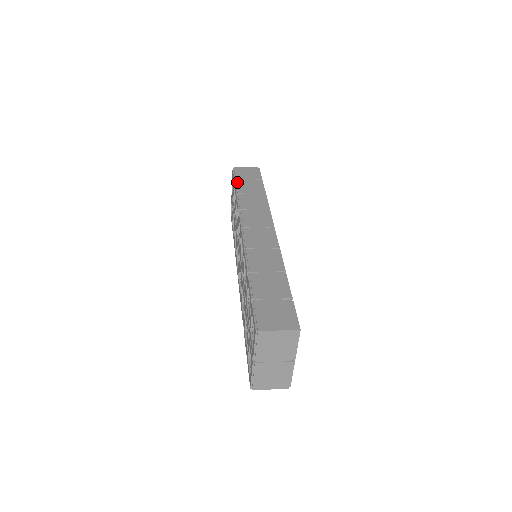
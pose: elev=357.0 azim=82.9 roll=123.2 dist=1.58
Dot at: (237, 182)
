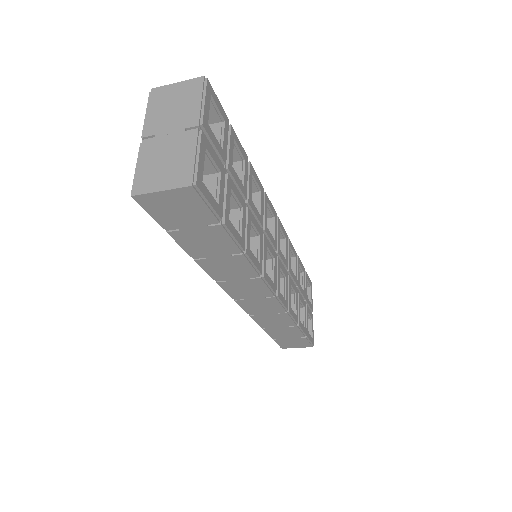
Dot at: occluded
